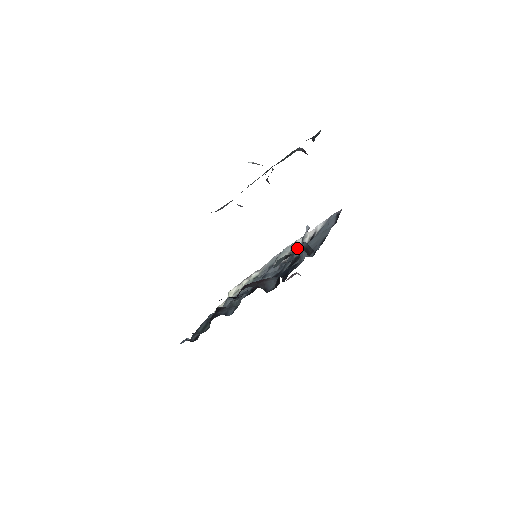
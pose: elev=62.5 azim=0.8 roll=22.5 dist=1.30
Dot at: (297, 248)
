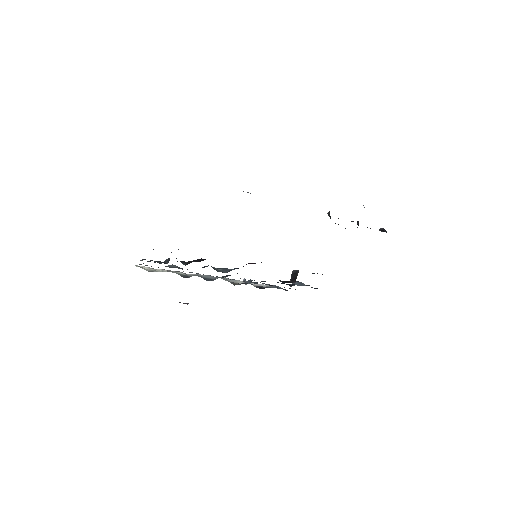
Dot at: occluded
